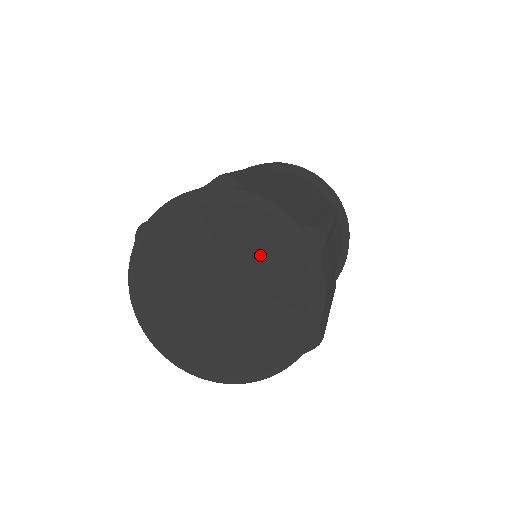
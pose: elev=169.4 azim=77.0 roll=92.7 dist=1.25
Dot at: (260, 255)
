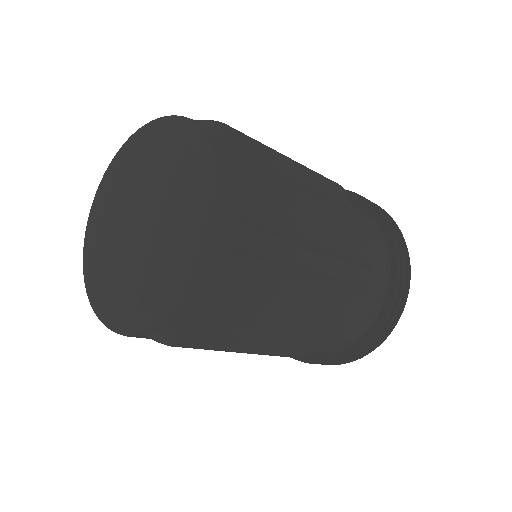
Dot at: (156, 159)
